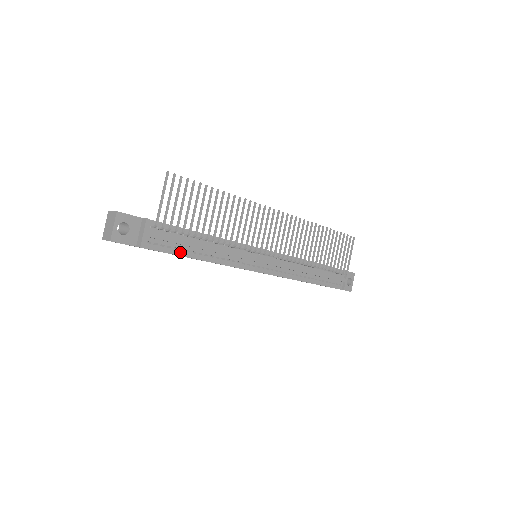
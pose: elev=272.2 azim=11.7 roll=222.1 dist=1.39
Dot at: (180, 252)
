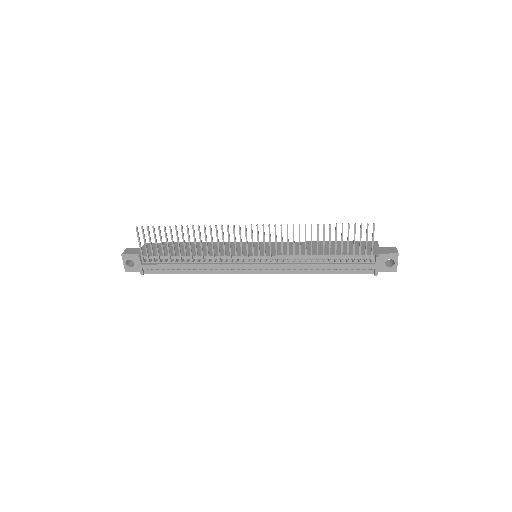
Dot at: (173, 271)
